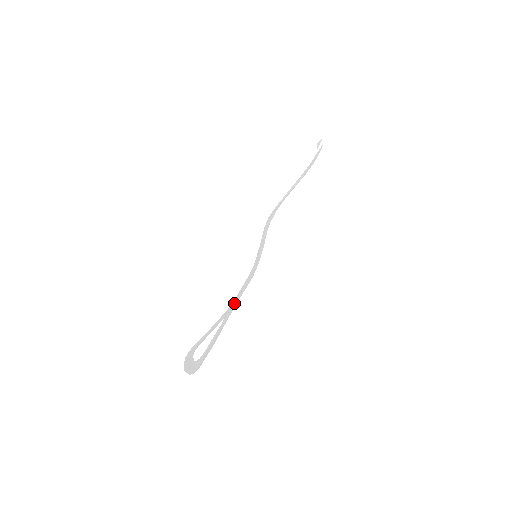
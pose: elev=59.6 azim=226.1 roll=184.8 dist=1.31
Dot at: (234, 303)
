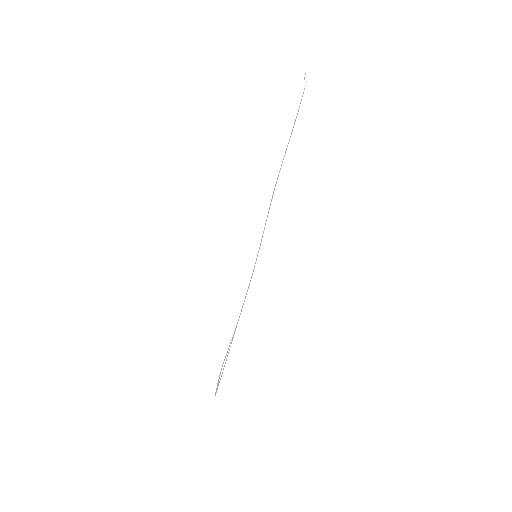
Dot at: (238, 319)
